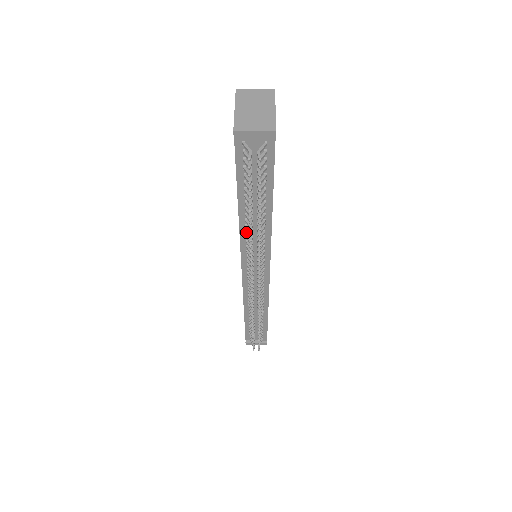
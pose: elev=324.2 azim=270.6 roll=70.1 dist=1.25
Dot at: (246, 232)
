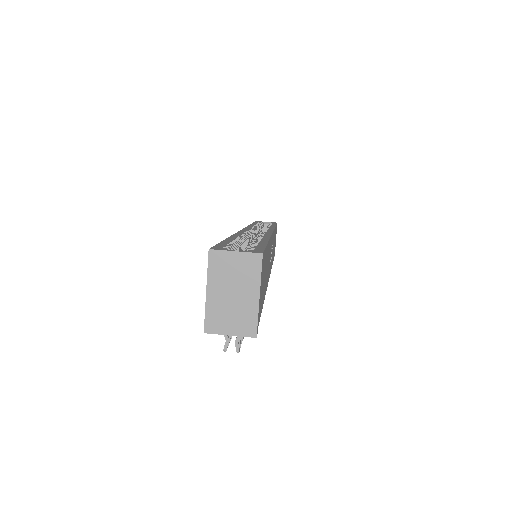
Dot at: occluded
